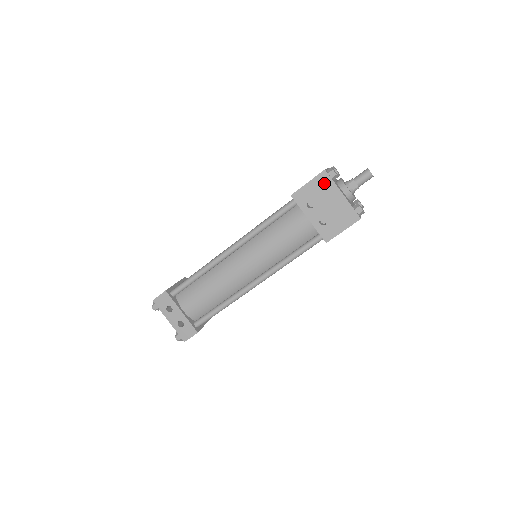
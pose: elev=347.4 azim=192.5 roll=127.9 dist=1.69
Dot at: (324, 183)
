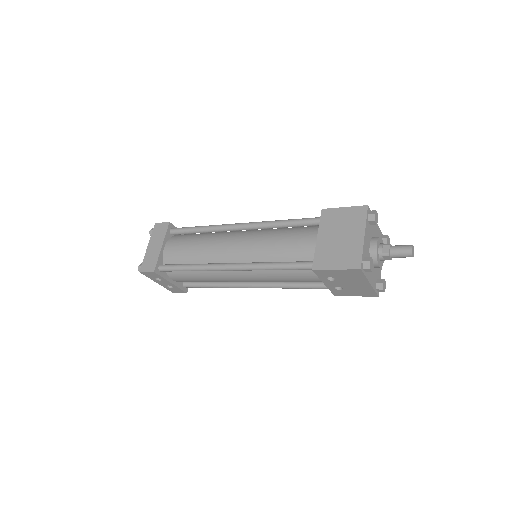
Dot at: (354, 275)
